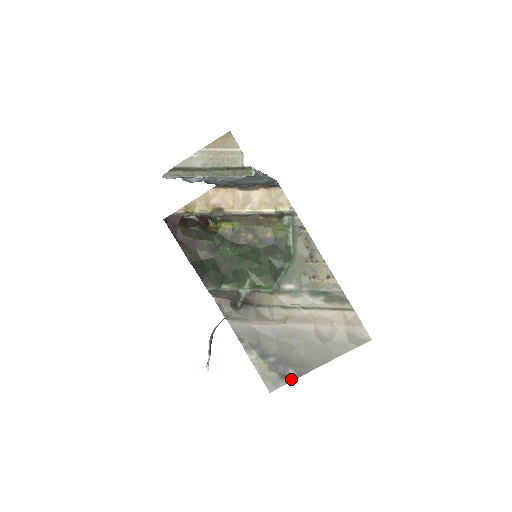
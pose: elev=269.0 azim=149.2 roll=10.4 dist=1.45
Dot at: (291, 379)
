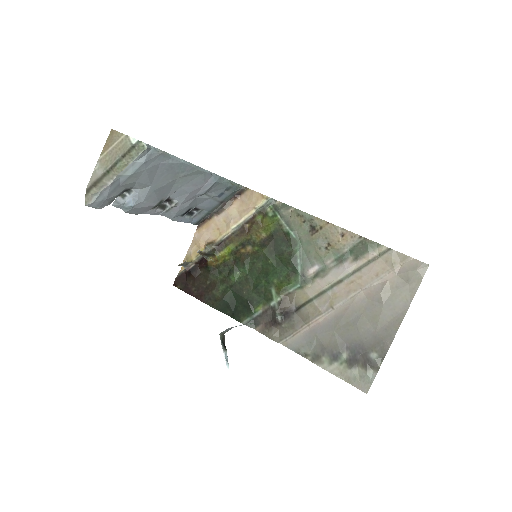
Dot at: (378, 364)
